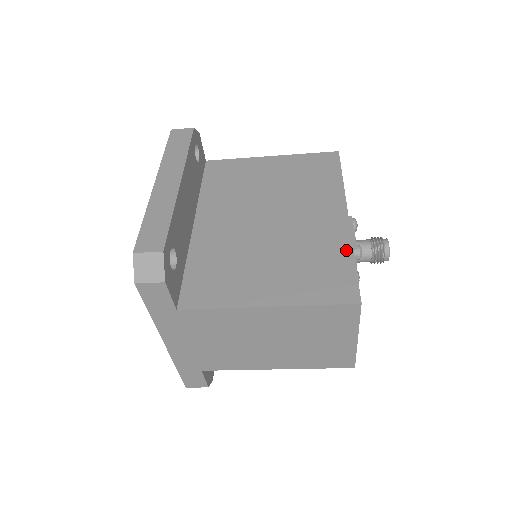
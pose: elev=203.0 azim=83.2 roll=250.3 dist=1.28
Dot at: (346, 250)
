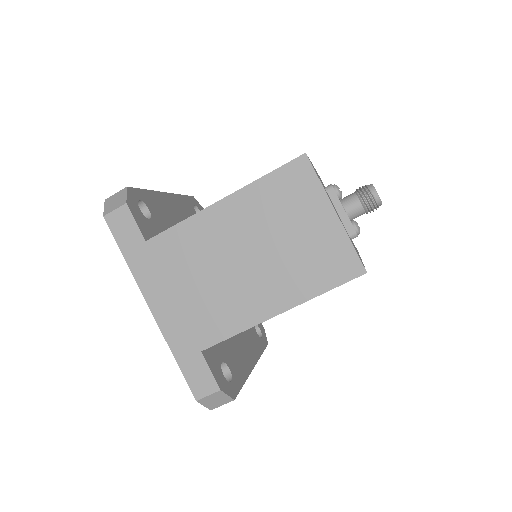
Dot at: occluded
